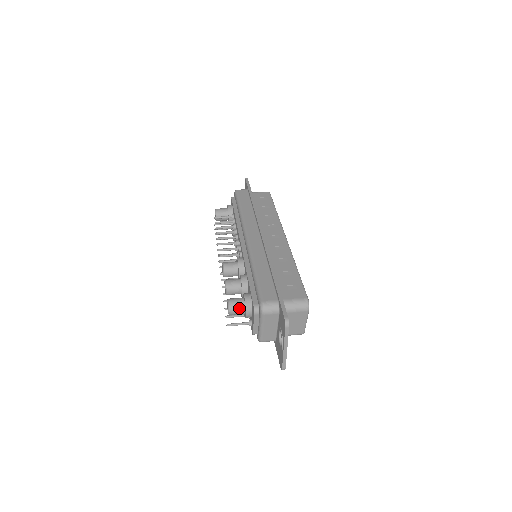
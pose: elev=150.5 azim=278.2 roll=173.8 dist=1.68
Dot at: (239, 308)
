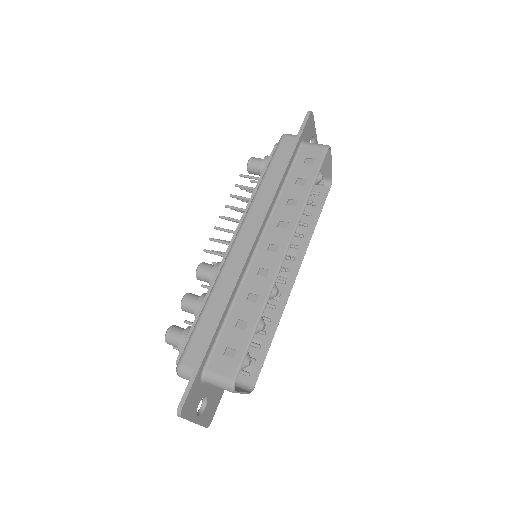
Dot at: (175, 344)
